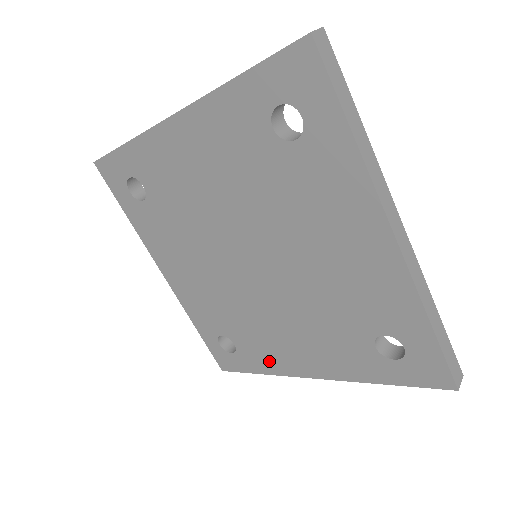
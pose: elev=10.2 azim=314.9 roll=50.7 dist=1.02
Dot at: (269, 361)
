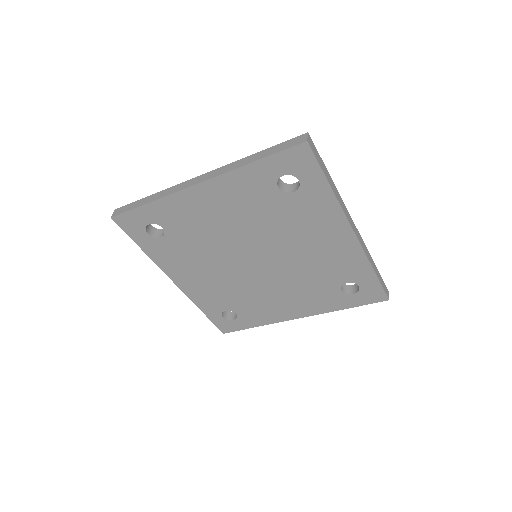
Dot at: (265, 317)
